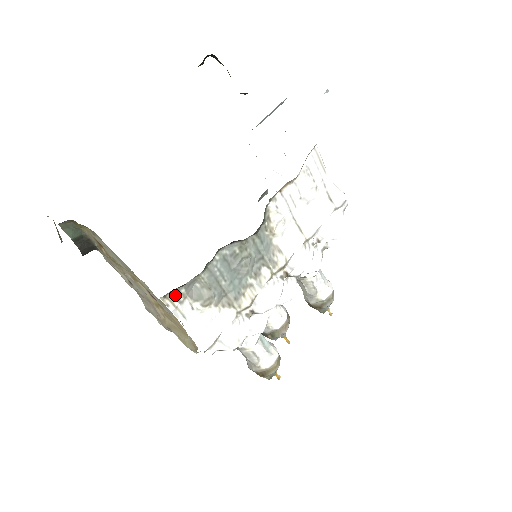
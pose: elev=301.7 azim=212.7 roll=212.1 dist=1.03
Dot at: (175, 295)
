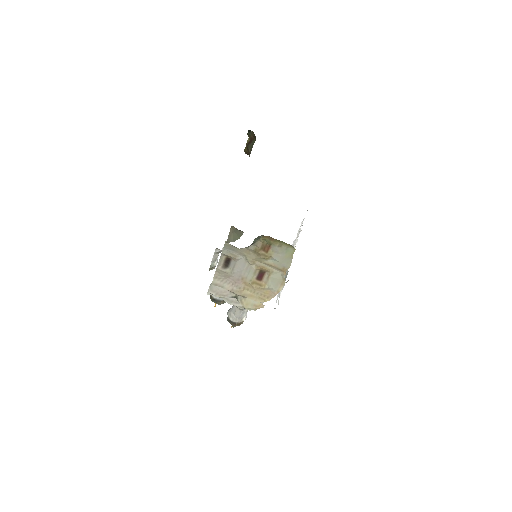
Dot at: occluded
